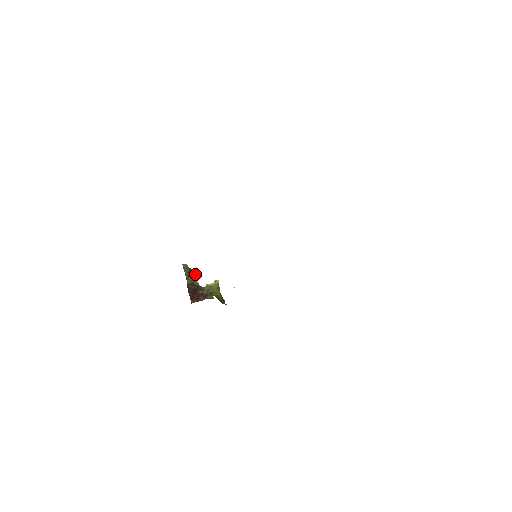
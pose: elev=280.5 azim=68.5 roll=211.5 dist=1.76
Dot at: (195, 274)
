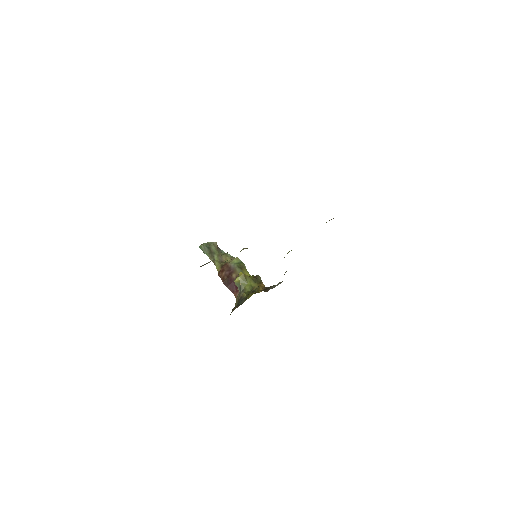
Dot at: (216, 244)
